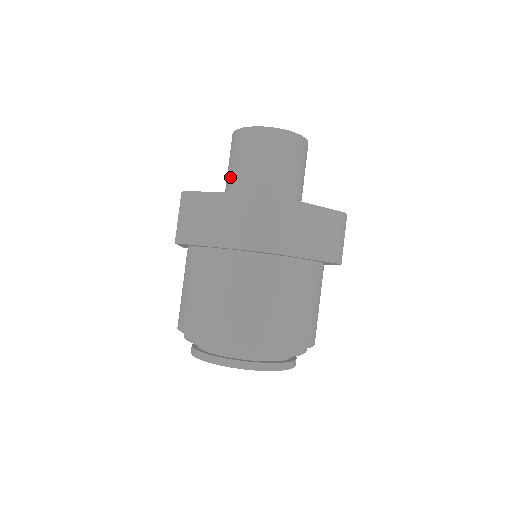
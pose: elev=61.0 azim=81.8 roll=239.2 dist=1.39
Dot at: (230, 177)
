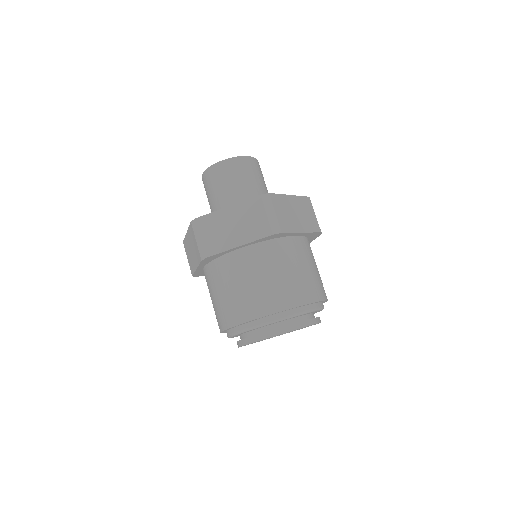
Dot at: occluded
